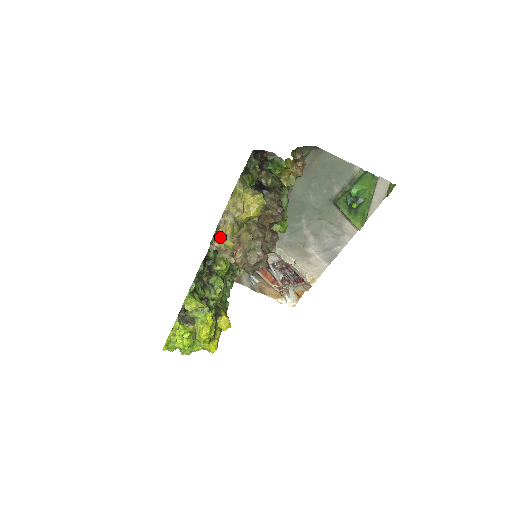
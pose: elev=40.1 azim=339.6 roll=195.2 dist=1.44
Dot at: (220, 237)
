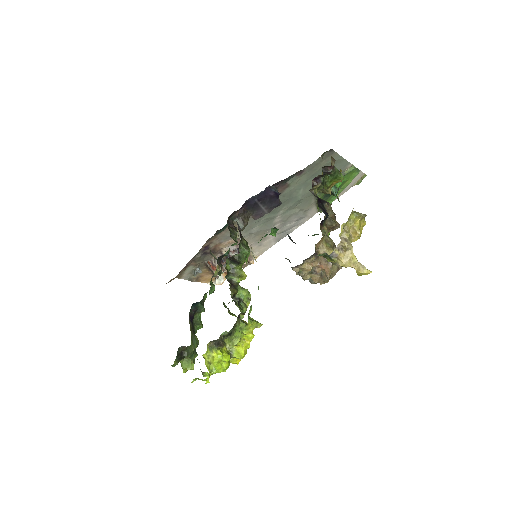
Dot at: (310, 259)
